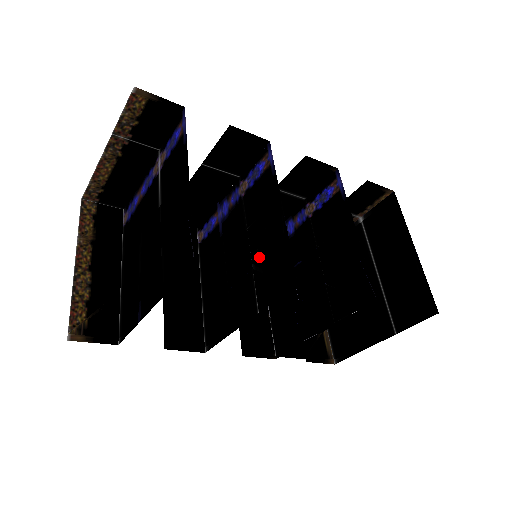
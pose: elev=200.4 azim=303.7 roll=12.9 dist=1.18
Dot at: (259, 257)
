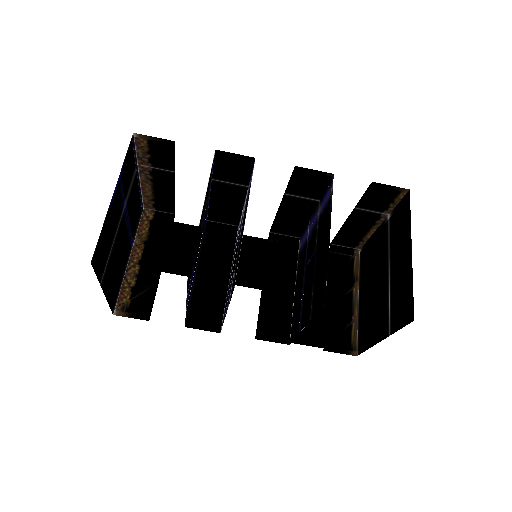
Dot at: (236, 260)
